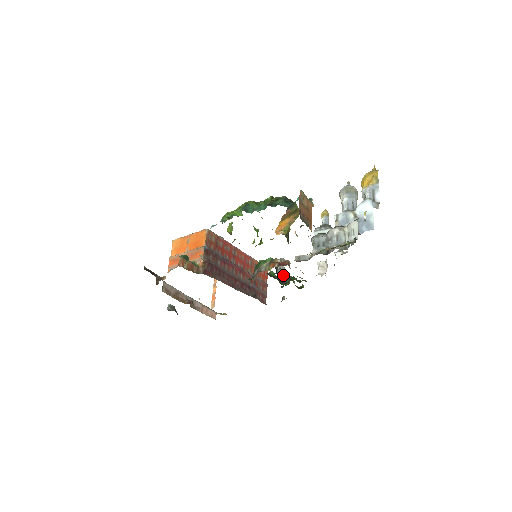
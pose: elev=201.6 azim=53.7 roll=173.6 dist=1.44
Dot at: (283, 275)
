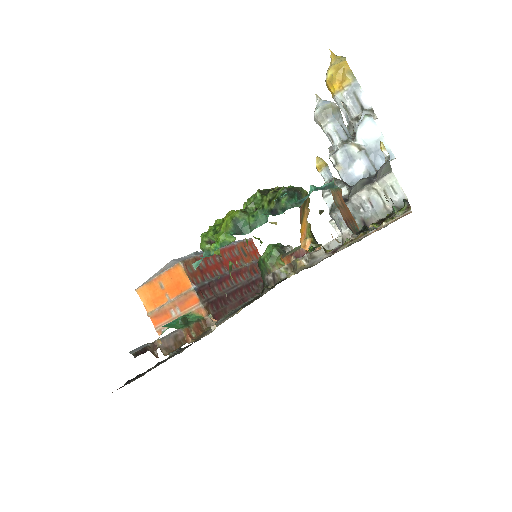
Dot at: occluded
